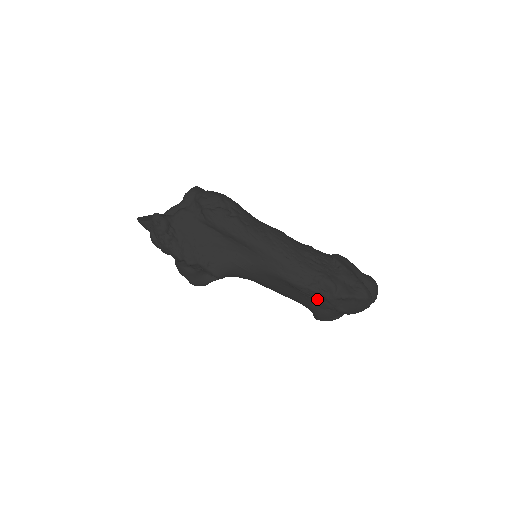
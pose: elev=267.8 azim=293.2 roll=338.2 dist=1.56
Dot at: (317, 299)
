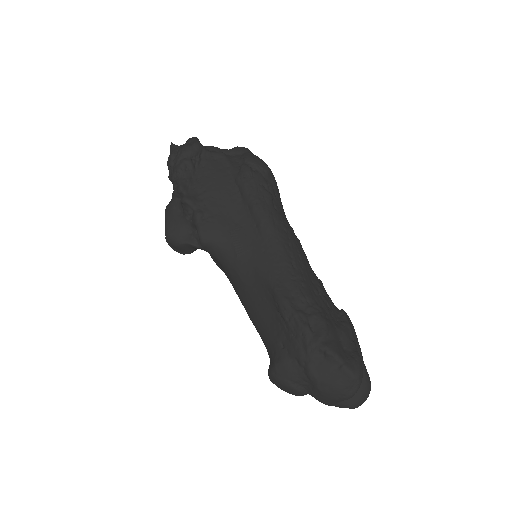
Dot at: (293, 336)
